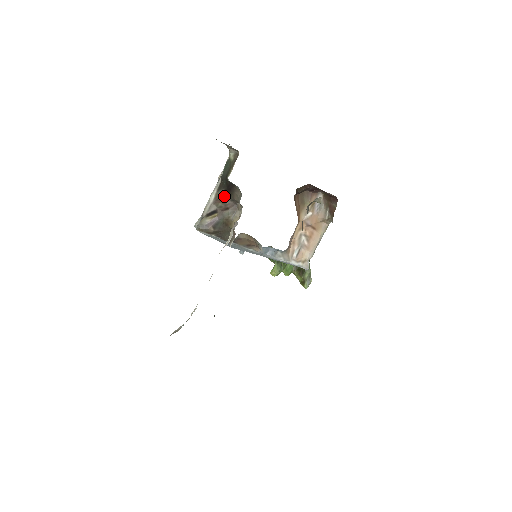
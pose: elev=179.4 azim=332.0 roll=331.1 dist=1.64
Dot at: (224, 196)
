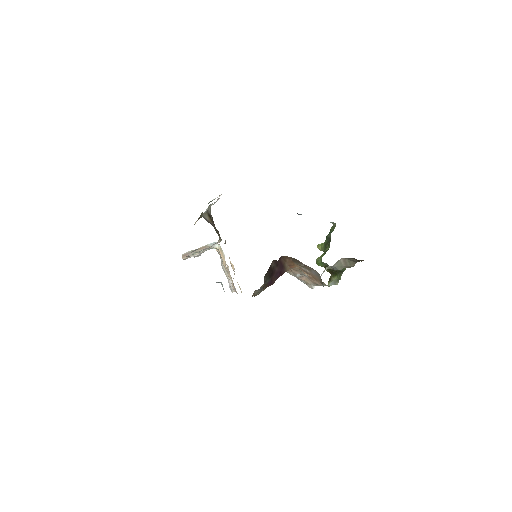
Dot at: occluded
